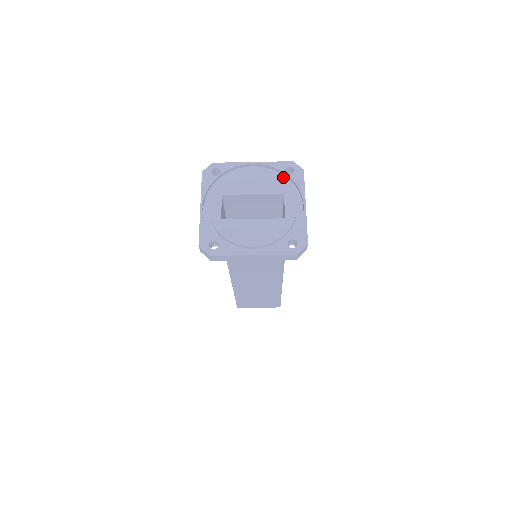
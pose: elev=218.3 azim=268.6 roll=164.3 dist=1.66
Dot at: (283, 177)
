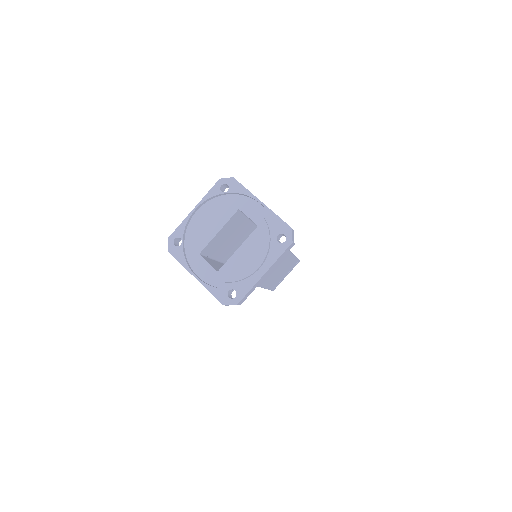
Dot at: (225, 197)
